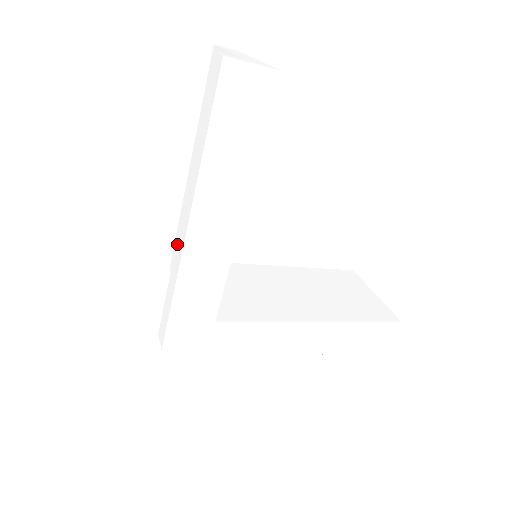
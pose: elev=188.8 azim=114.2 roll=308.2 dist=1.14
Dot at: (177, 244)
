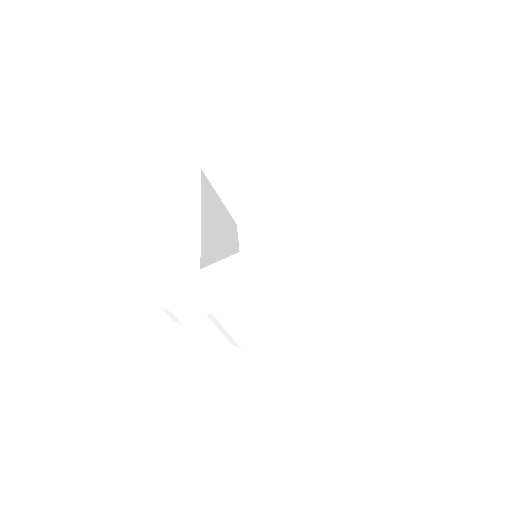
Dot at: occluded
